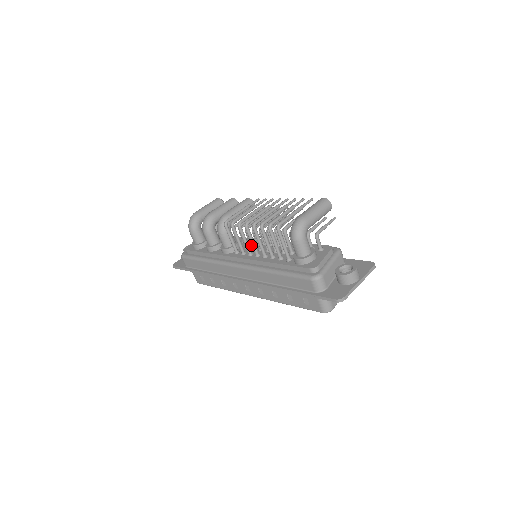
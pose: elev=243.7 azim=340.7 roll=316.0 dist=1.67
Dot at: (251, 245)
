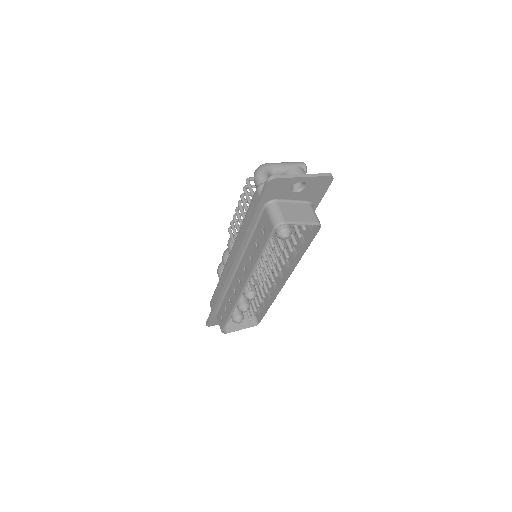
Dot at: occluded
